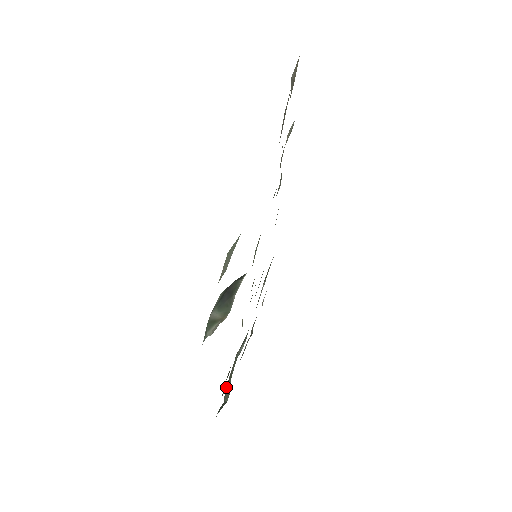
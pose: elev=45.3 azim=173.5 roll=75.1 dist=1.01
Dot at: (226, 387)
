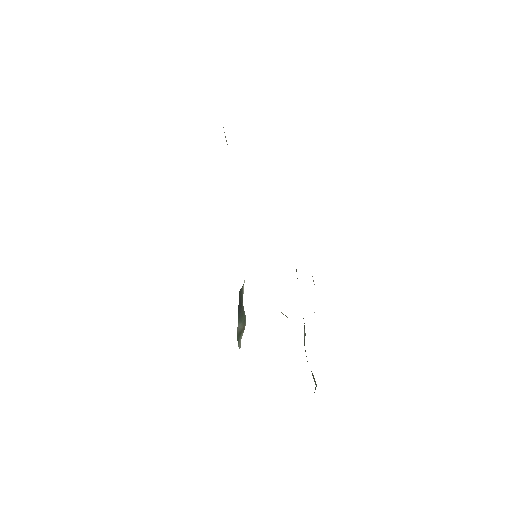
Dot at: occluded
